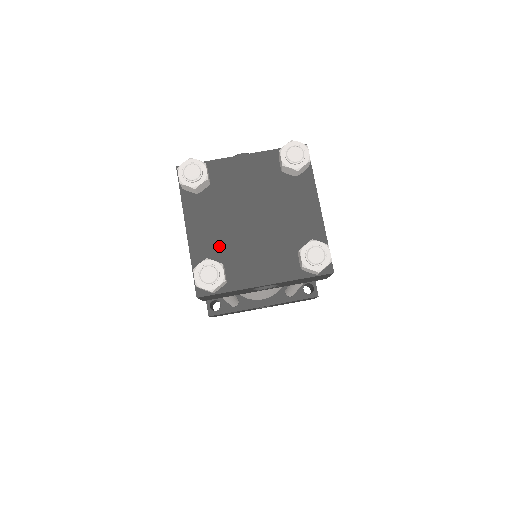
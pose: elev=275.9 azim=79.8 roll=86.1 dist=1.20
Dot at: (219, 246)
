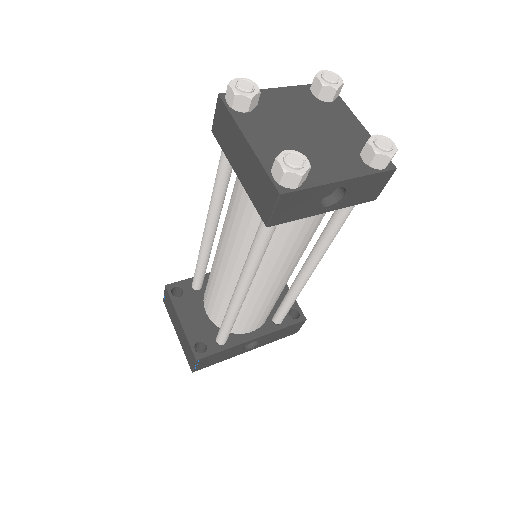
Dot at: occluded
